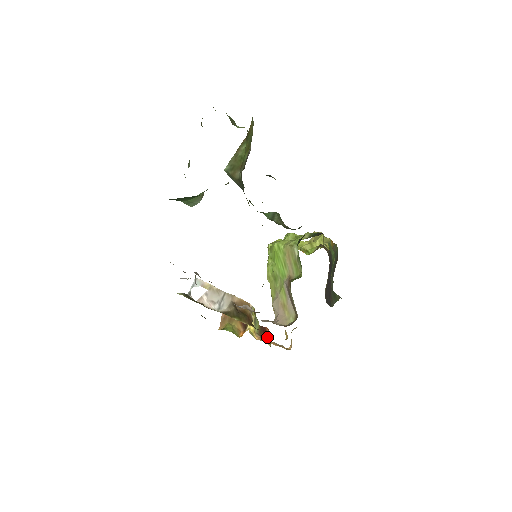
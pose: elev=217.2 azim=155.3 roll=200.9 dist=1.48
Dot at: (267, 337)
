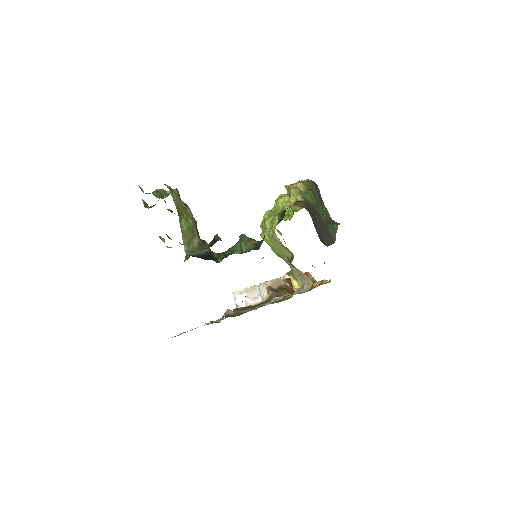
Dot at: occluded
